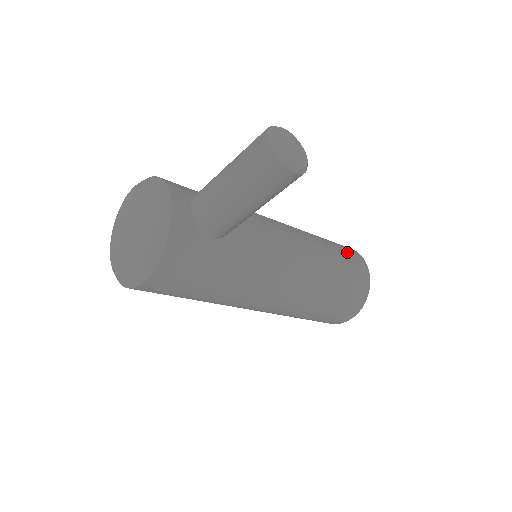
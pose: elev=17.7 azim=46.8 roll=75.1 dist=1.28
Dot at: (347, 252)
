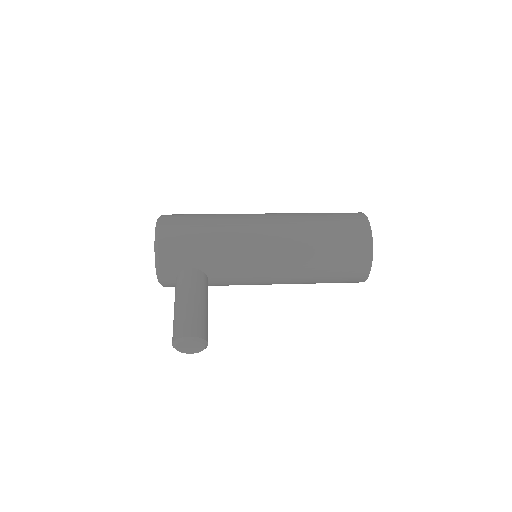
Dot at: (347, 269)
